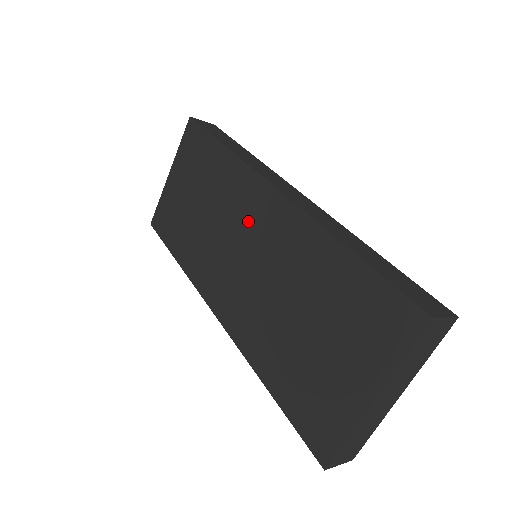
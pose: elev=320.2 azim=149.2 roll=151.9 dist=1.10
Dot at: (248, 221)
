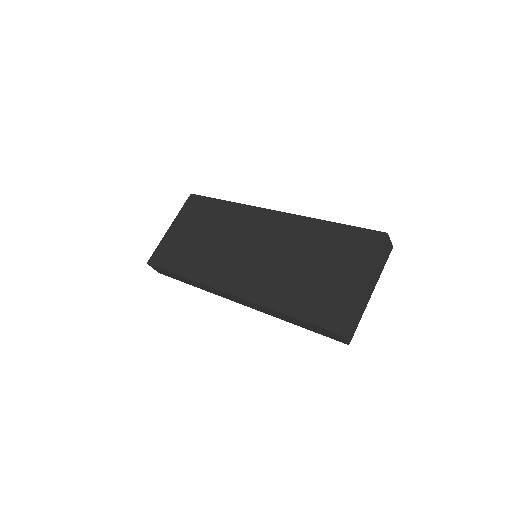
Dot at: (254, 232)
